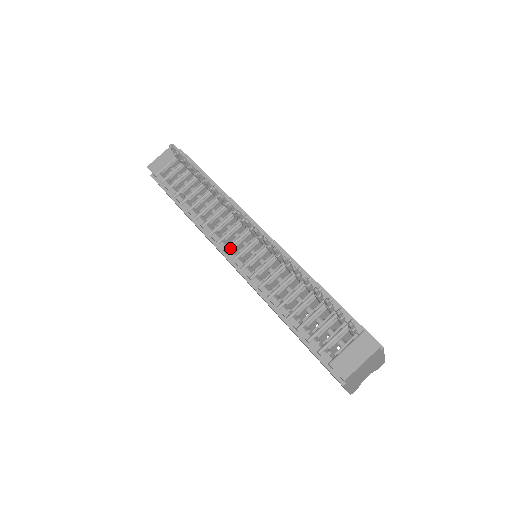
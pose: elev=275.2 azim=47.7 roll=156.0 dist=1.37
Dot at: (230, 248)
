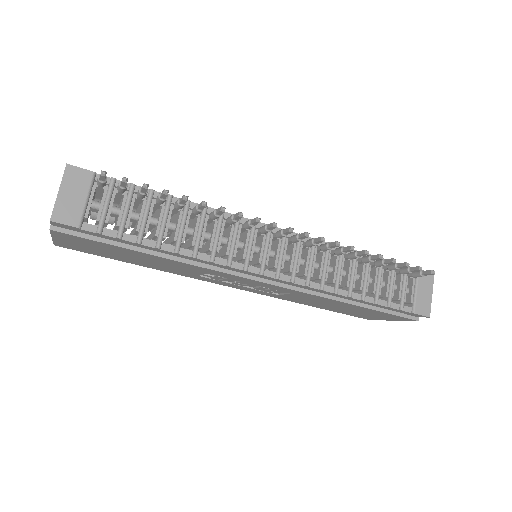
Dot at: (264, 268)
